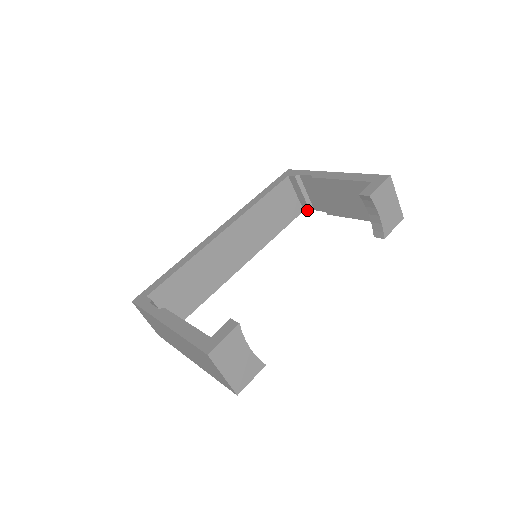
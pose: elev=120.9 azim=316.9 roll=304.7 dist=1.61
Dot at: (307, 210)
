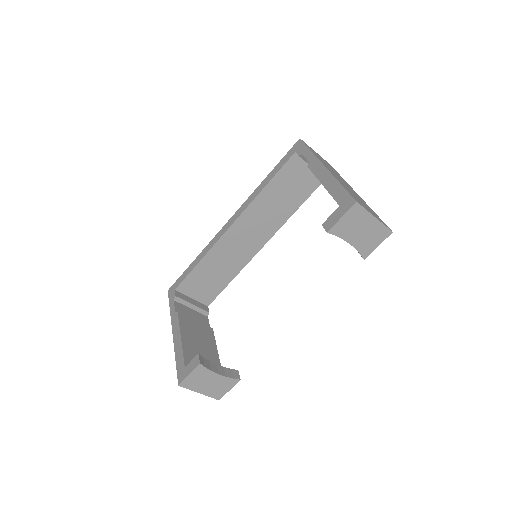
Dot at: occluded
